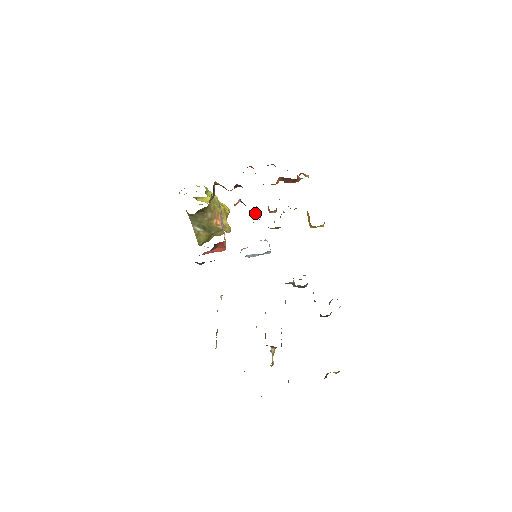
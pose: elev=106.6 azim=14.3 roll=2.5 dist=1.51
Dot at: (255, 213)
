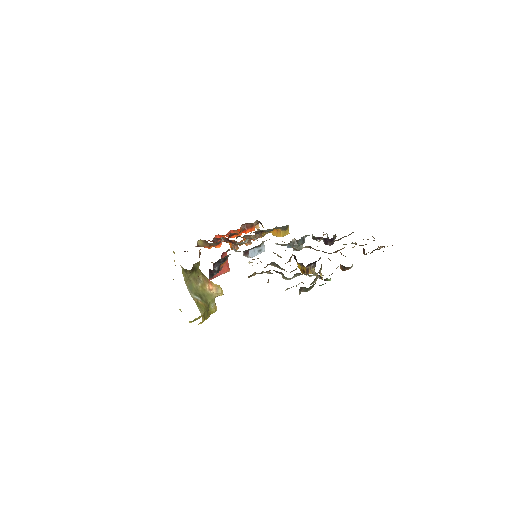
Dot at: (237, 248)
